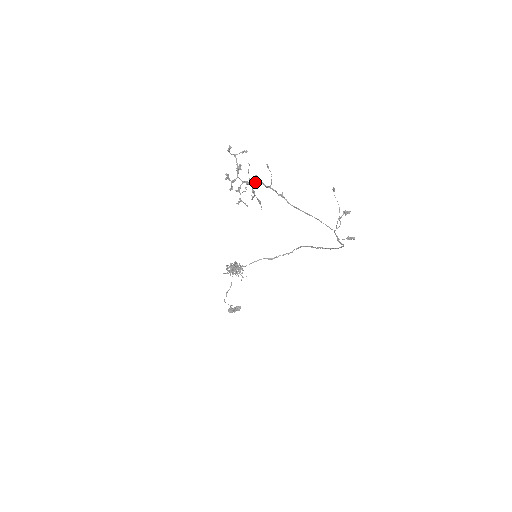
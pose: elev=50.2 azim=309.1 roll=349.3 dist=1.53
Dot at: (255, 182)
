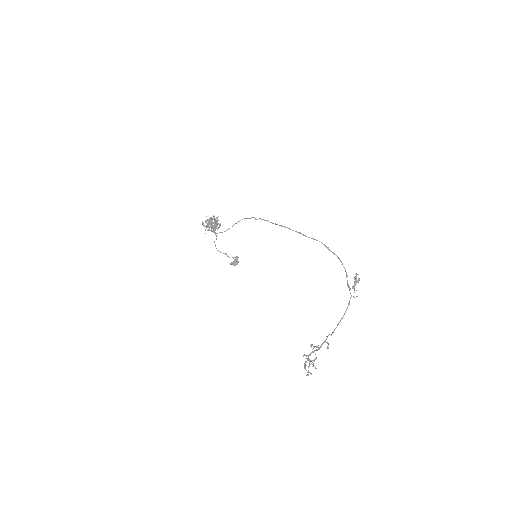
Dot at: occluded
